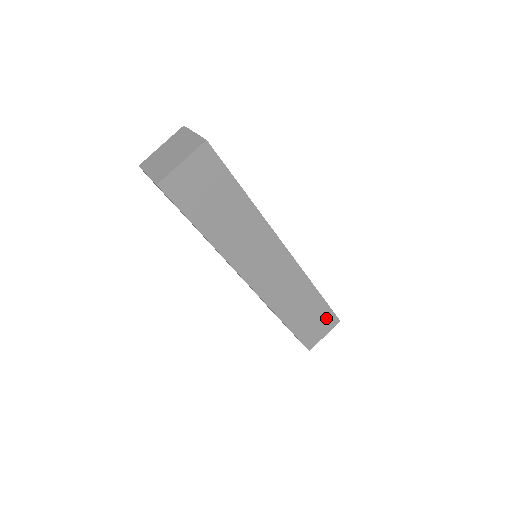
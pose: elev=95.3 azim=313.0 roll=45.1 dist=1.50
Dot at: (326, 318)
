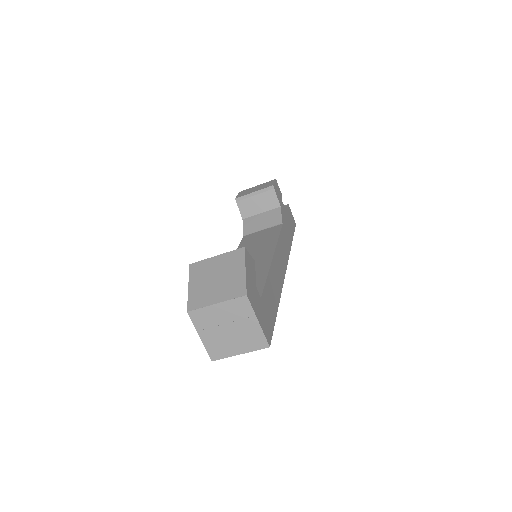
Dot at: occluded
